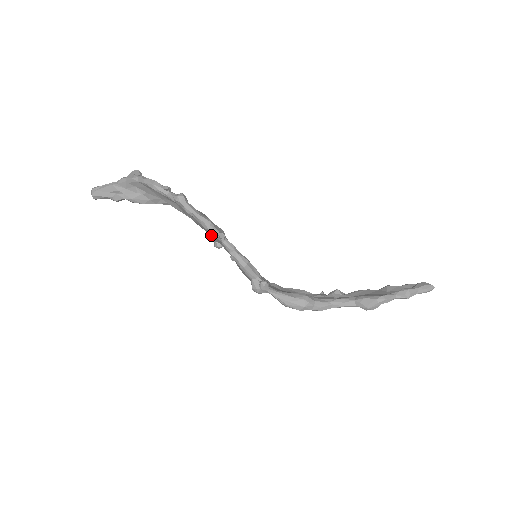
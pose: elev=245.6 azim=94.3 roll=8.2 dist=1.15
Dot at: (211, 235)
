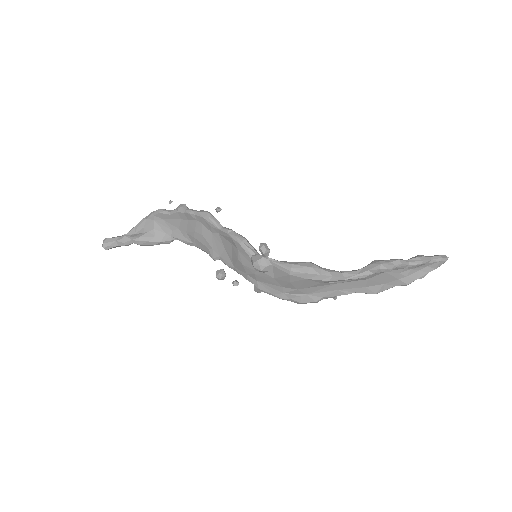
Dot at: (211, 244)
